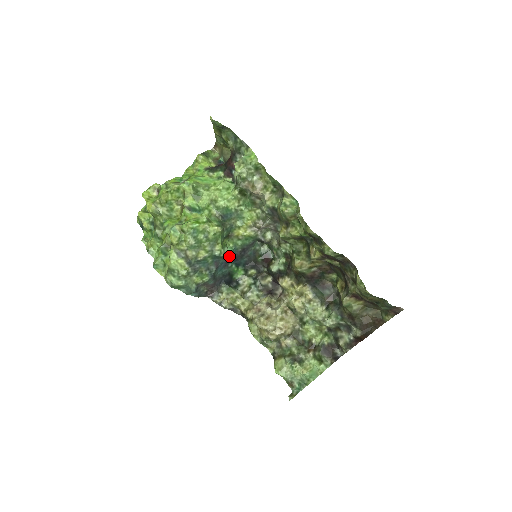
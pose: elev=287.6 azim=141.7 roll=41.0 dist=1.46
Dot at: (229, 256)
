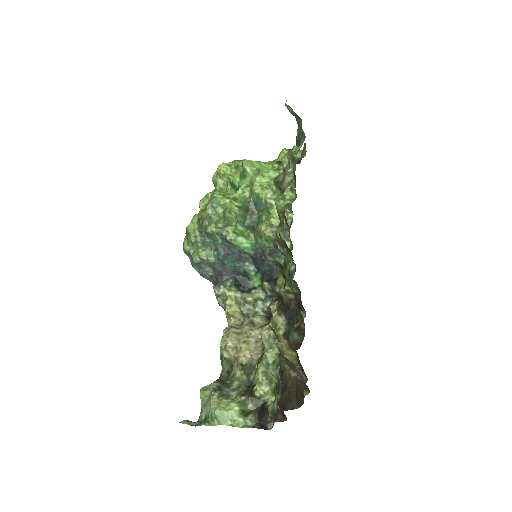
Dot at: (243, 249)
